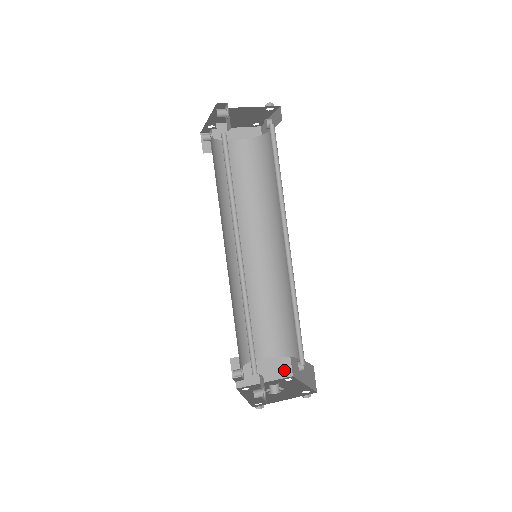
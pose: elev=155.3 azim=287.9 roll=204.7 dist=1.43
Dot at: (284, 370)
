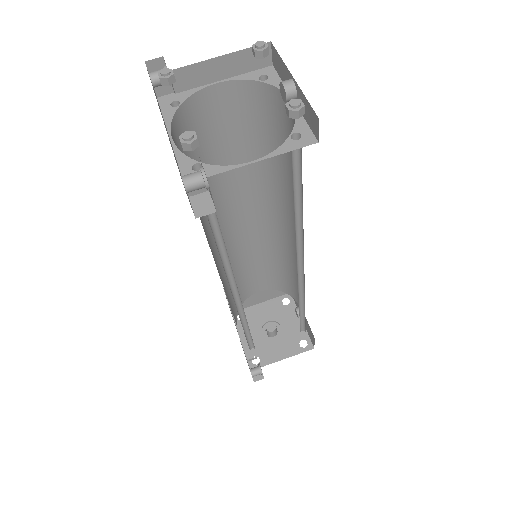
Dot at: occluded
